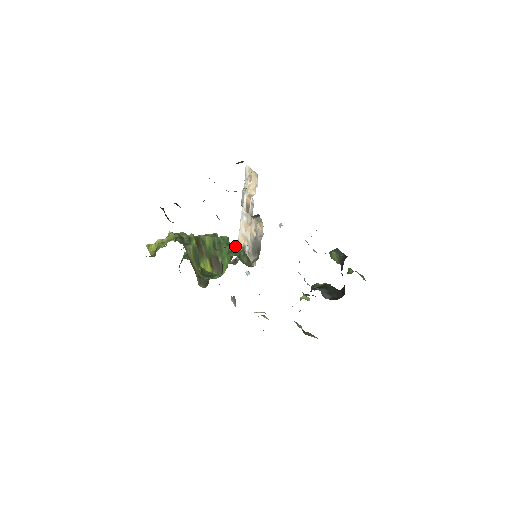
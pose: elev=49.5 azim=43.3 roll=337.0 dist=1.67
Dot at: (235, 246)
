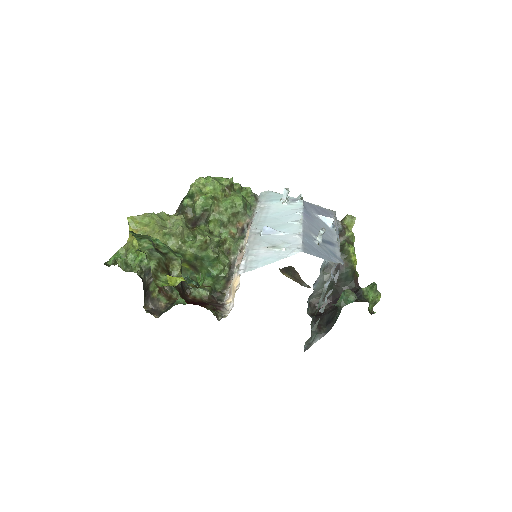
Dot at: (215, 274)
